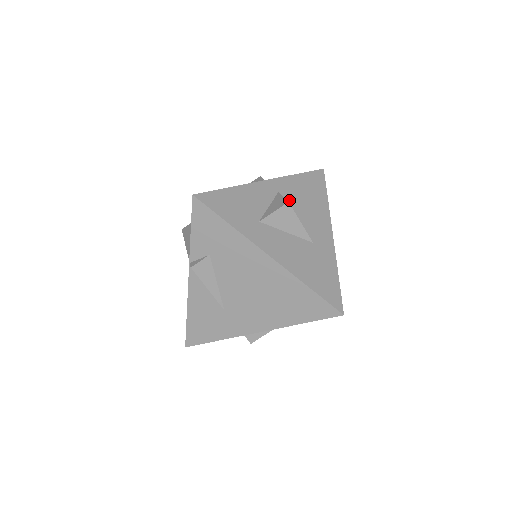
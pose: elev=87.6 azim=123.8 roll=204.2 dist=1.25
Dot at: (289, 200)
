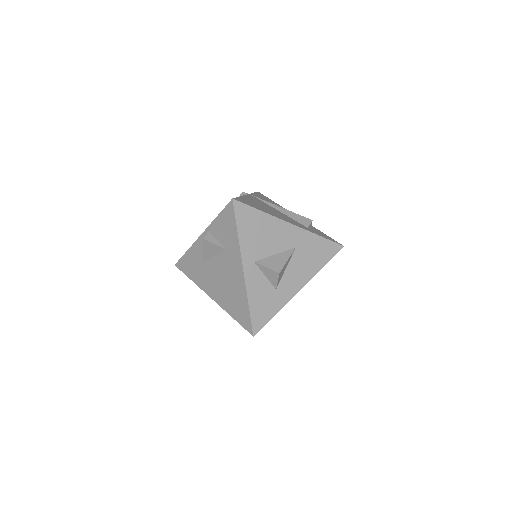
Dot at: (261, 254)
